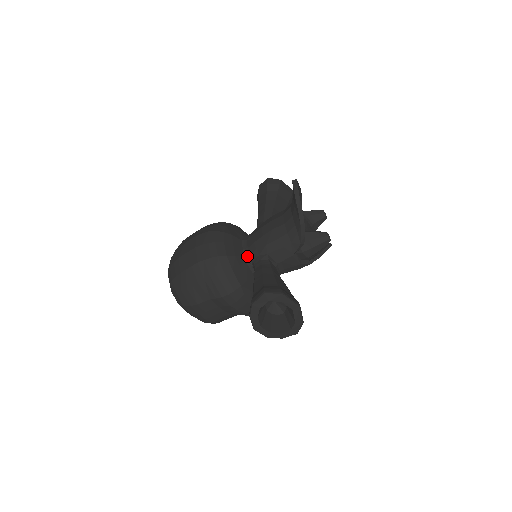
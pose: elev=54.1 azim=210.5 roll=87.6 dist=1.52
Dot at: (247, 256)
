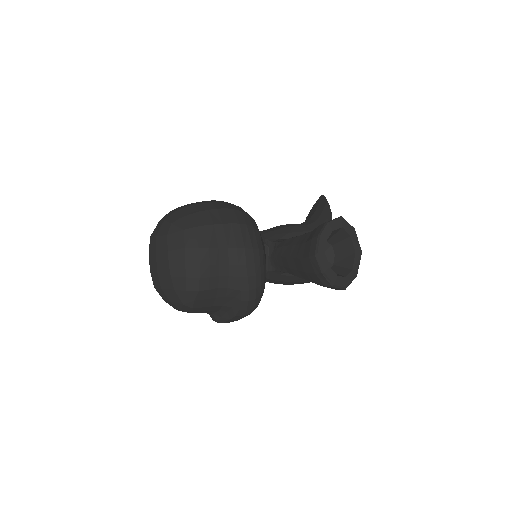
Dot at: (264, 238)
